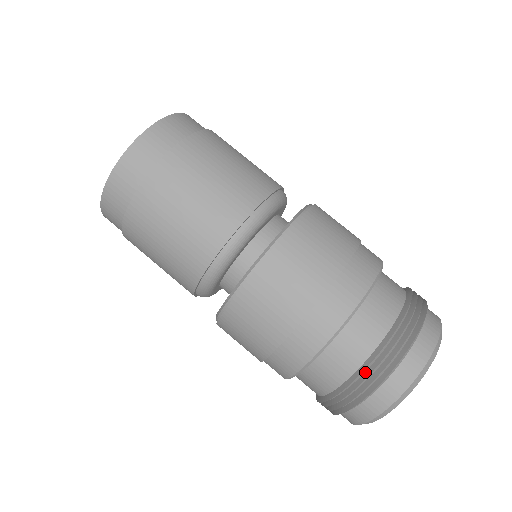
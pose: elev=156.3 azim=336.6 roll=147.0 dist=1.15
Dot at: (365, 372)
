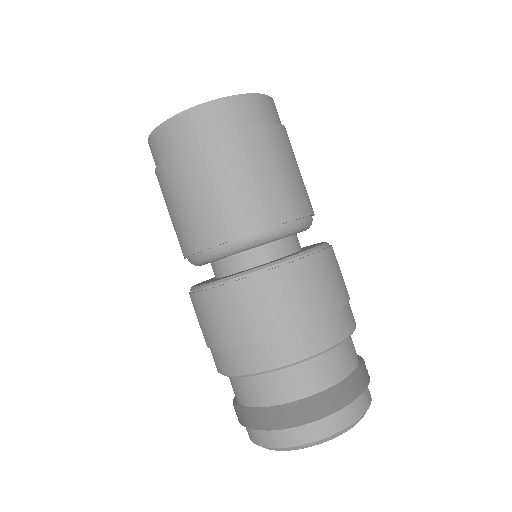
Dot at: occluded
